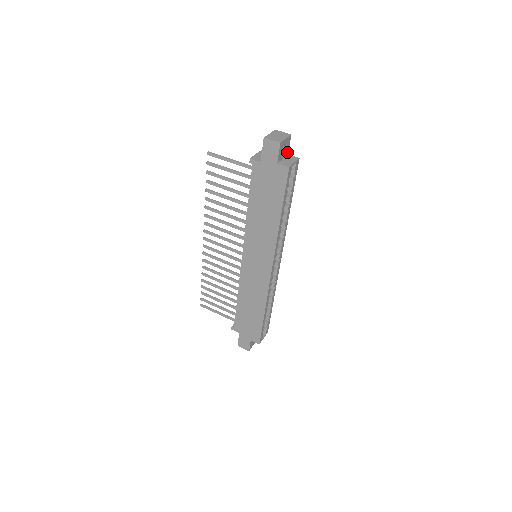
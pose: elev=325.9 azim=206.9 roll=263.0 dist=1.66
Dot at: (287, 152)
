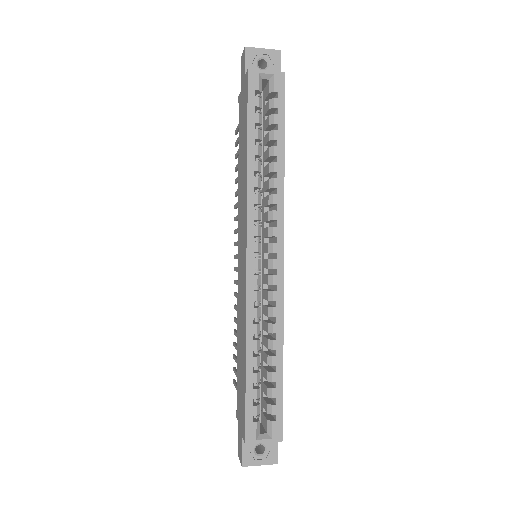
Dot at: occluded
